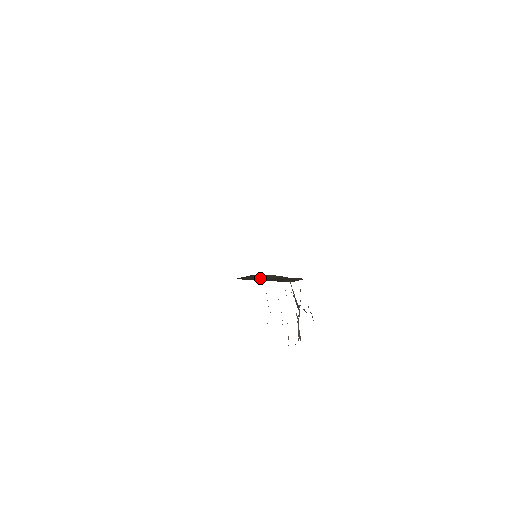
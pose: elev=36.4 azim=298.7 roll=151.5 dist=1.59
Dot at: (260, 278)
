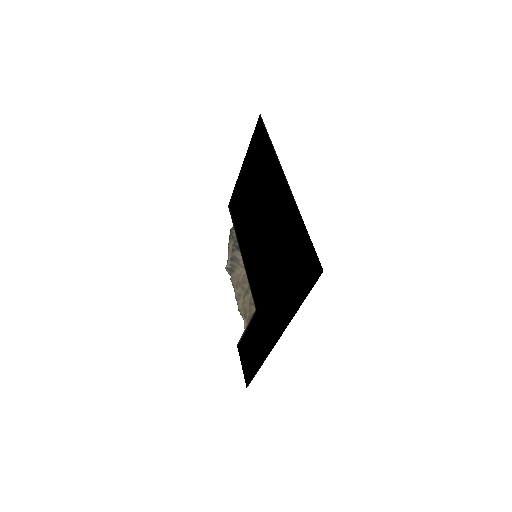
Dot at: occluded
